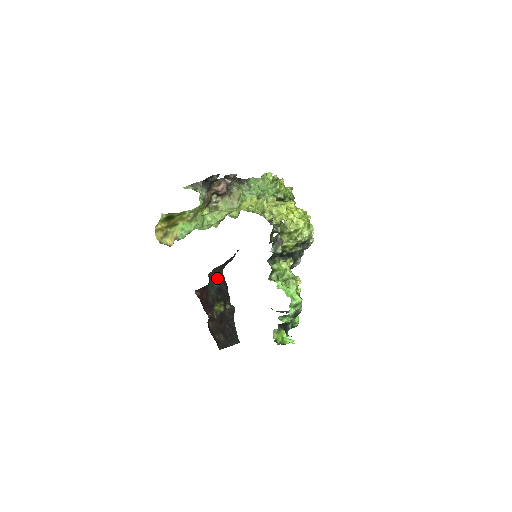
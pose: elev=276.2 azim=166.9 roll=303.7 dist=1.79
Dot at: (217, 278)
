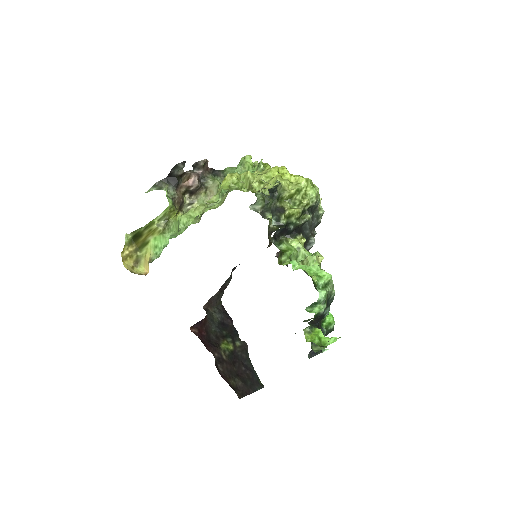
Dot at: (216, 311)
